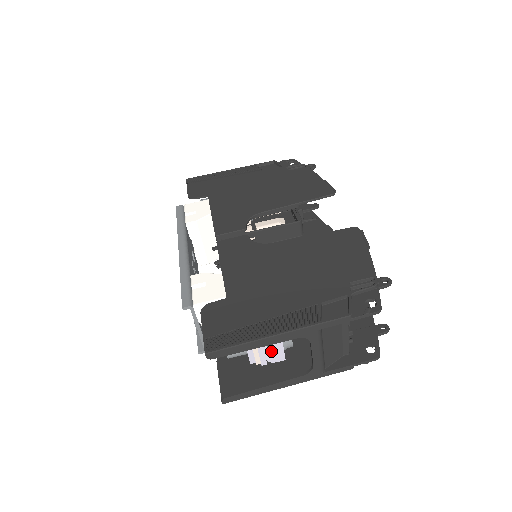
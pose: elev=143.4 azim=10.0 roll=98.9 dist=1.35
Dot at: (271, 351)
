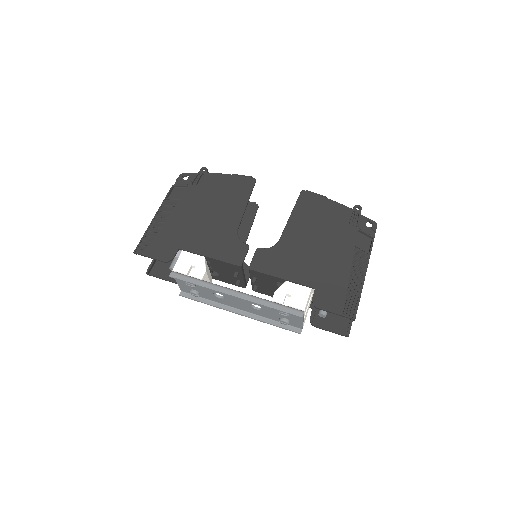
Dot at: occluded
